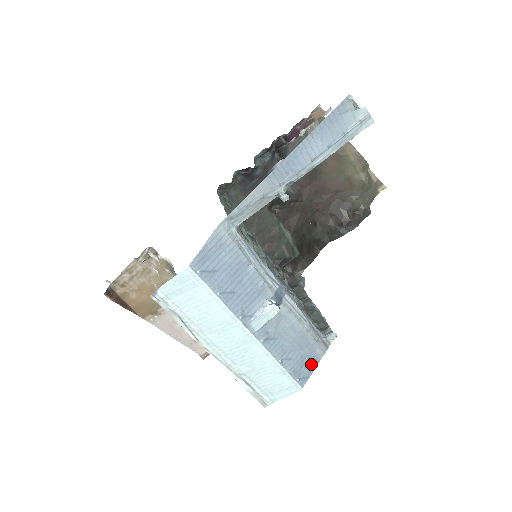
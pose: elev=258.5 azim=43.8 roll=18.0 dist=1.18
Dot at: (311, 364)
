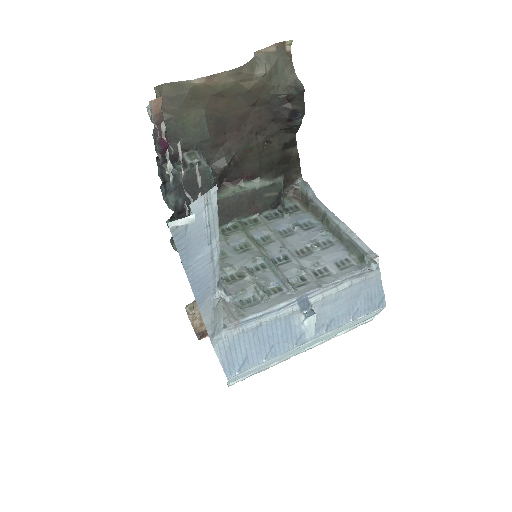
Dot at: (377, 291)
